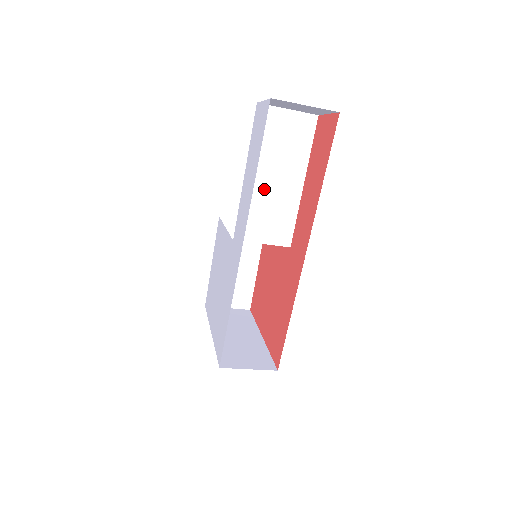
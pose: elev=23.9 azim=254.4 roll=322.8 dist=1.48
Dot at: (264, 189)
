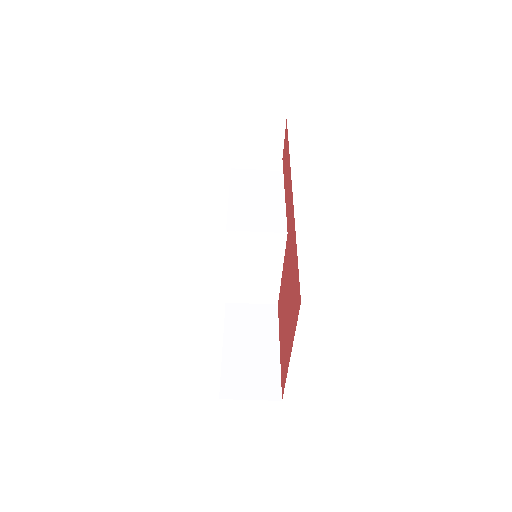
Dot at: (249, 197)
